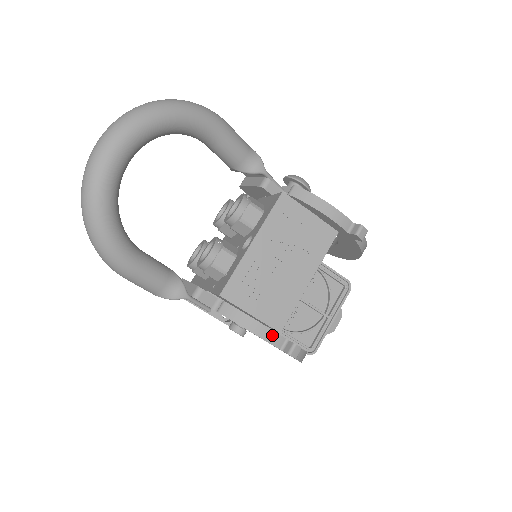
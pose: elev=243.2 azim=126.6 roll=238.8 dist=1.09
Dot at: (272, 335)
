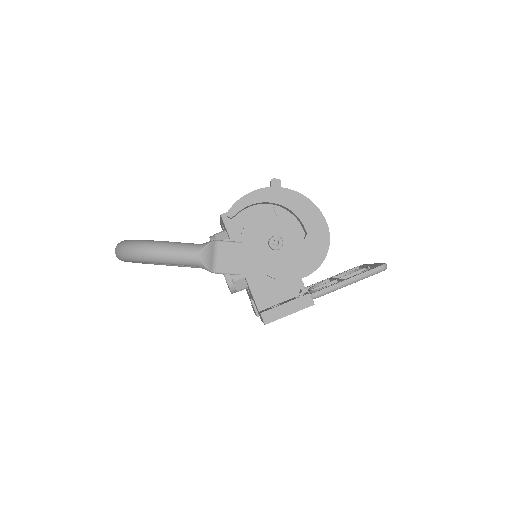
Dot at: (258, 190)
